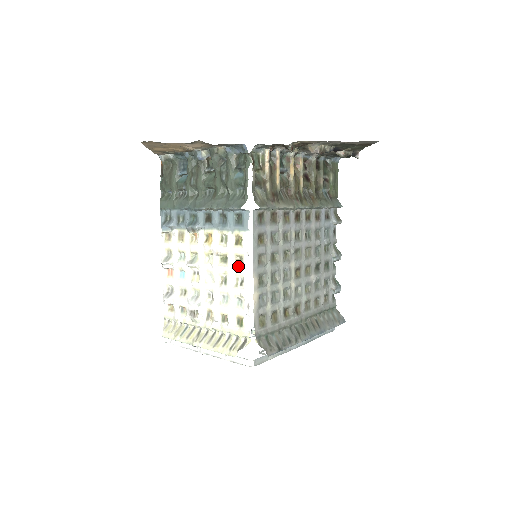
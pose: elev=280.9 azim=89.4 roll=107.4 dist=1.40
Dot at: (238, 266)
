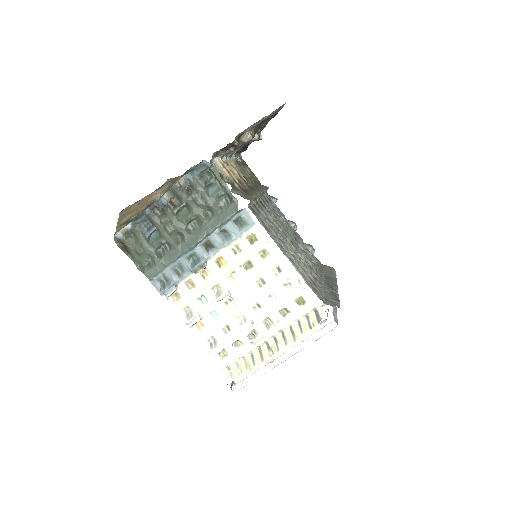
Dot at: (267, 259)
